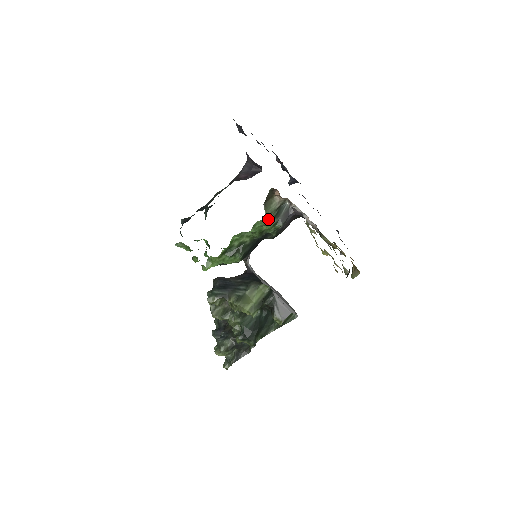
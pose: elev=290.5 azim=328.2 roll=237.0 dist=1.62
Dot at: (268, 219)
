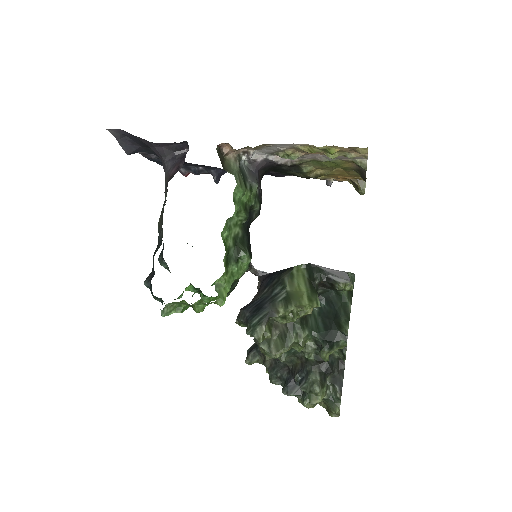
Dot at: (241, 183)
